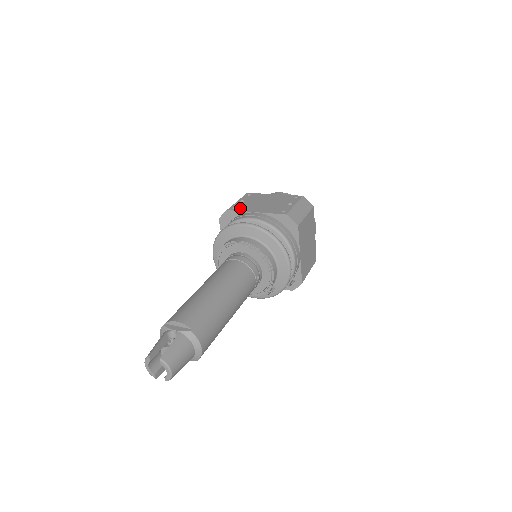
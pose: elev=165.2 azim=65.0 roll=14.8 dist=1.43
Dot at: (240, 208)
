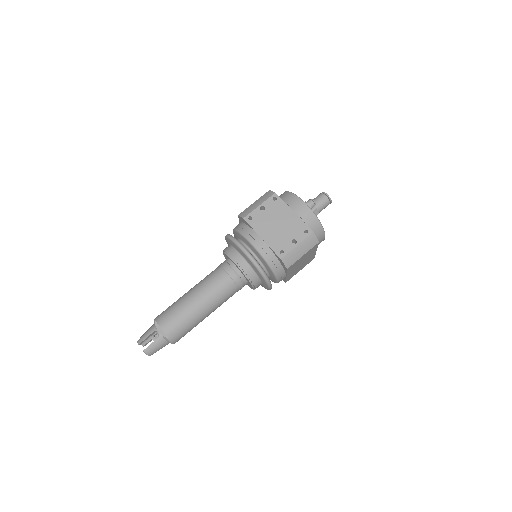
Dot at: (254, 222)
